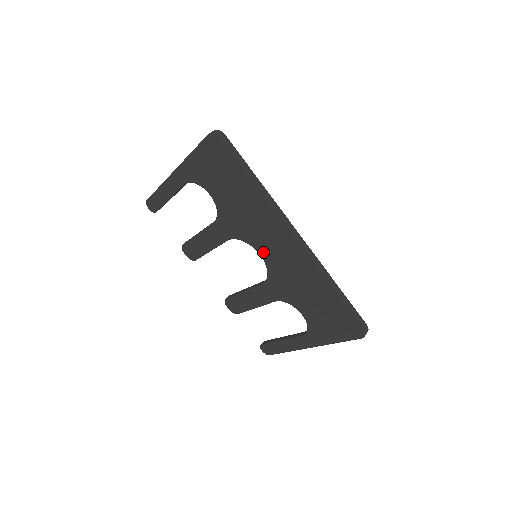
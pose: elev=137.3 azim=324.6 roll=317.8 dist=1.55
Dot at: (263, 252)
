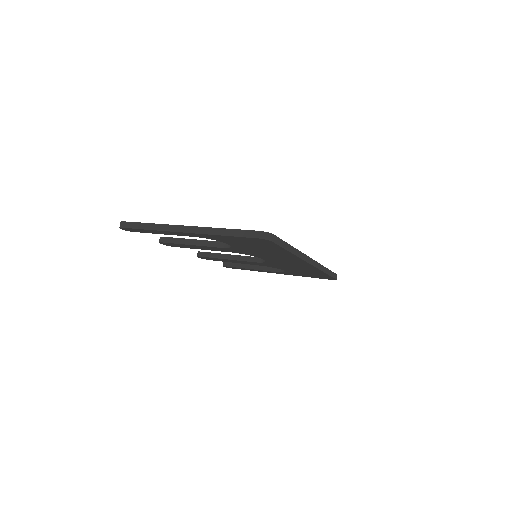
Dot at: (269, 260)
